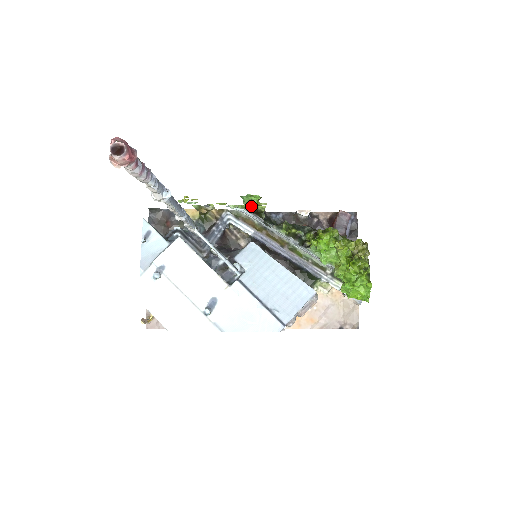
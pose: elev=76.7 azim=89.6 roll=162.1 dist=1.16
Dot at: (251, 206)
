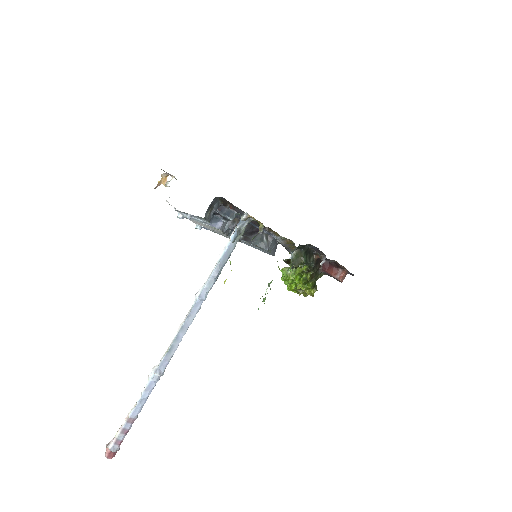
Dot at: occluded
